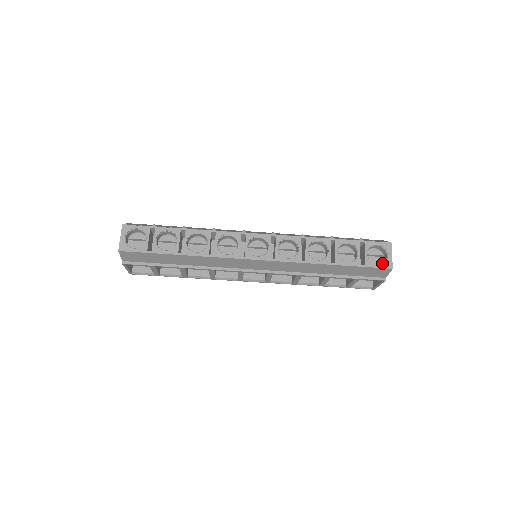
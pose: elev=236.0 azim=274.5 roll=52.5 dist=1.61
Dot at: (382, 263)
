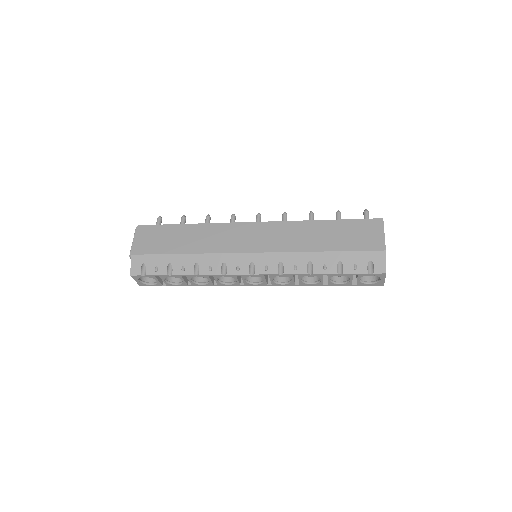
Dot at: (374, 283)
